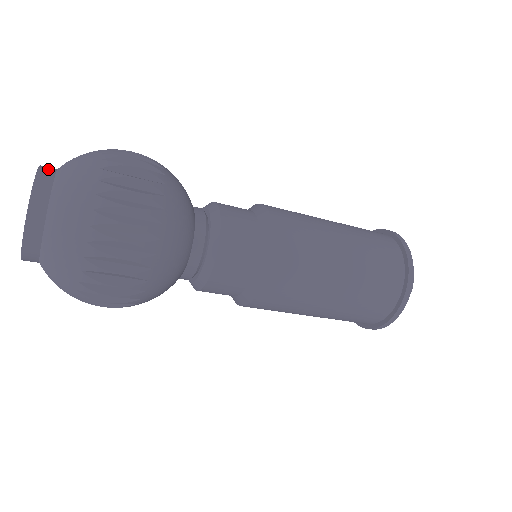
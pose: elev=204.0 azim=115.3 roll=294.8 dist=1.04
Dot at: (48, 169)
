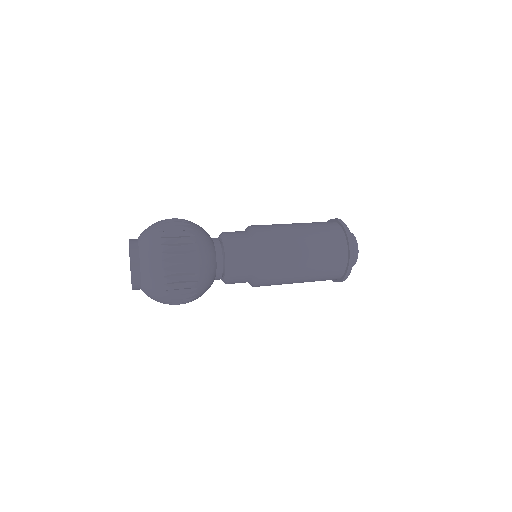
Dot at: (133, 239)
